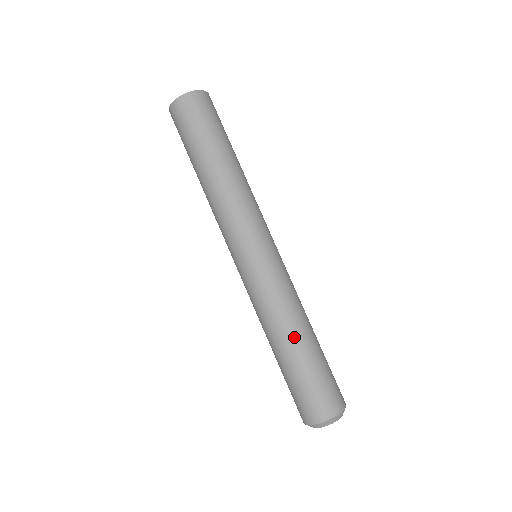
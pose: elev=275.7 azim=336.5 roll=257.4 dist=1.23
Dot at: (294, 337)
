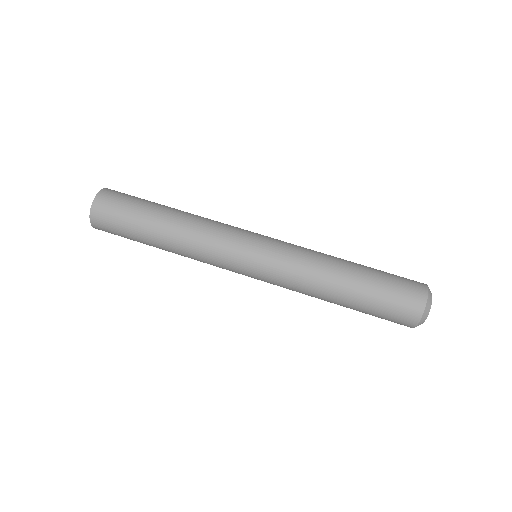
Dot at: (340, 282)
